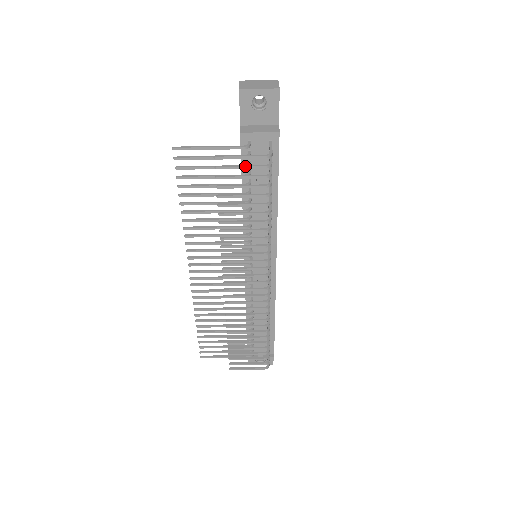
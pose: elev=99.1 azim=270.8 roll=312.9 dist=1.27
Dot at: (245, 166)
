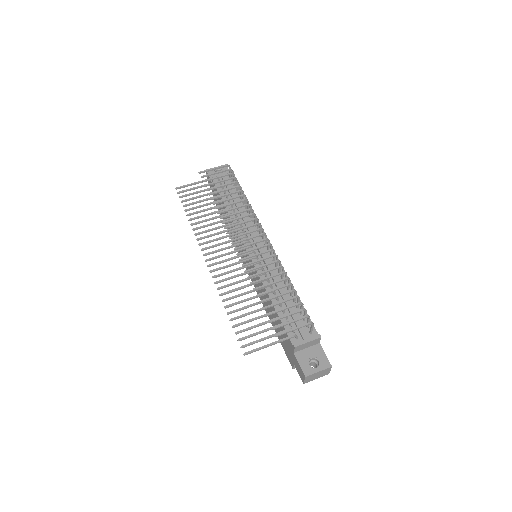
Dot at: (217, 172)
